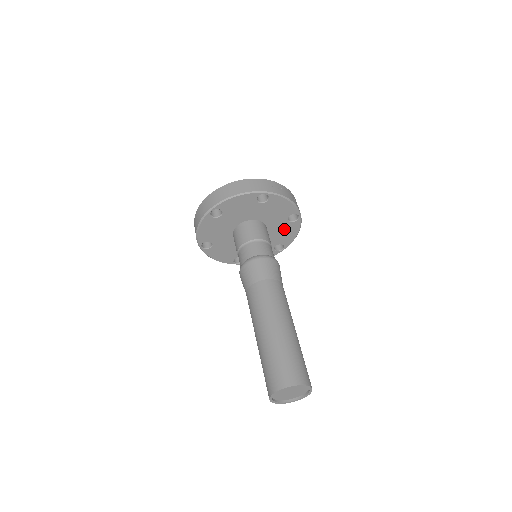
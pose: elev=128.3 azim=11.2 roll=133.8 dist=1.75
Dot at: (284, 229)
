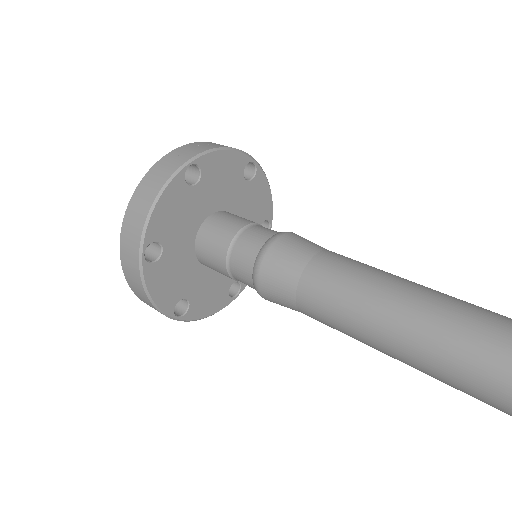
Dot at: (251, 197)
